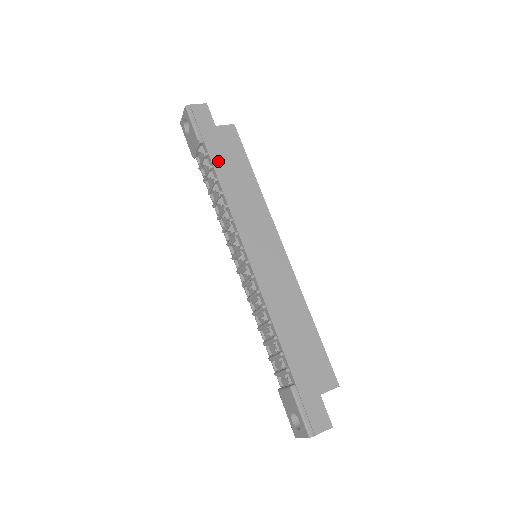
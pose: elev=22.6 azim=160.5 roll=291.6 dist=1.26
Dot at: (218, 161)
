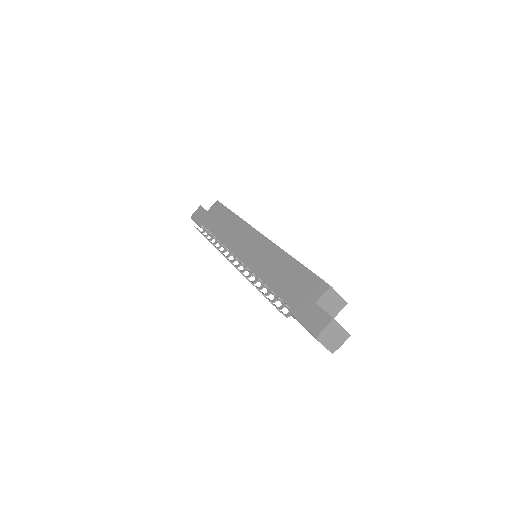
Dot at: (212, 226)
